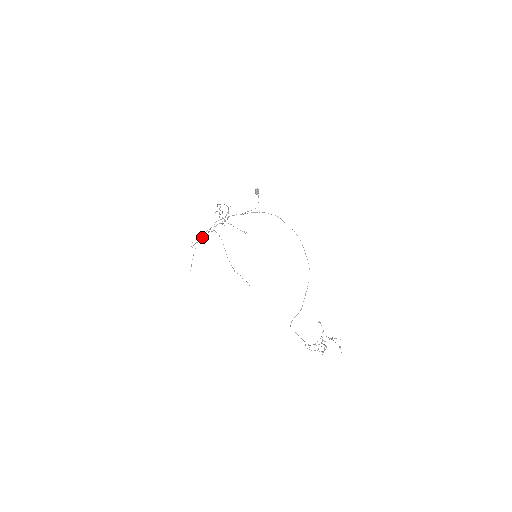
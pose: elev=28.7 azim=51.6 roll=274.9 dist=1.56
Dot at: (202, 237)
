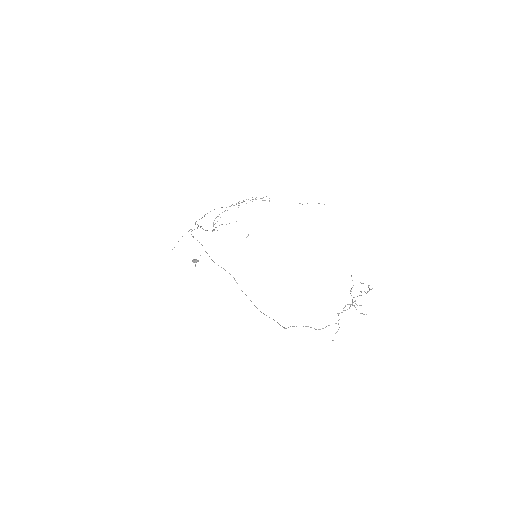
Dot at: (197, 227)
